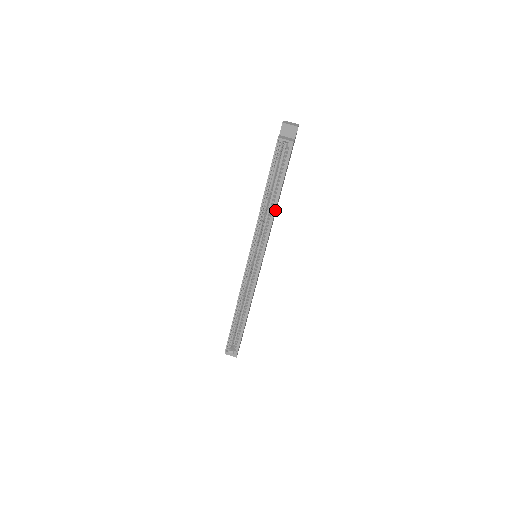
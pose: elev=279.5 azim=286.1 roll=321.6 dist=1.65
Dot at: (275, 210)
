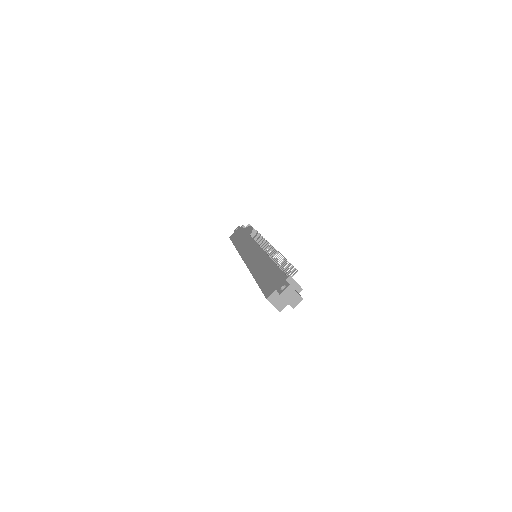
Dot at: occluded
